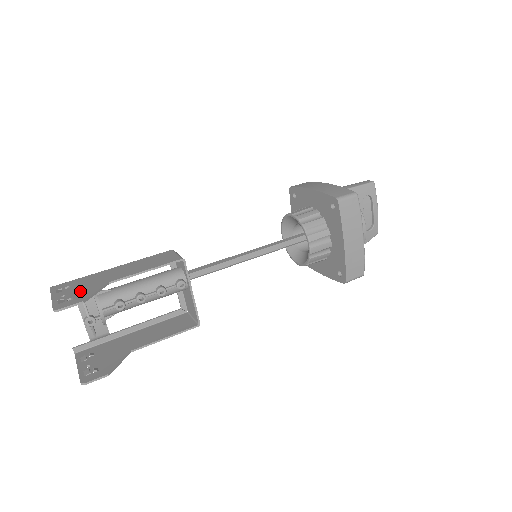
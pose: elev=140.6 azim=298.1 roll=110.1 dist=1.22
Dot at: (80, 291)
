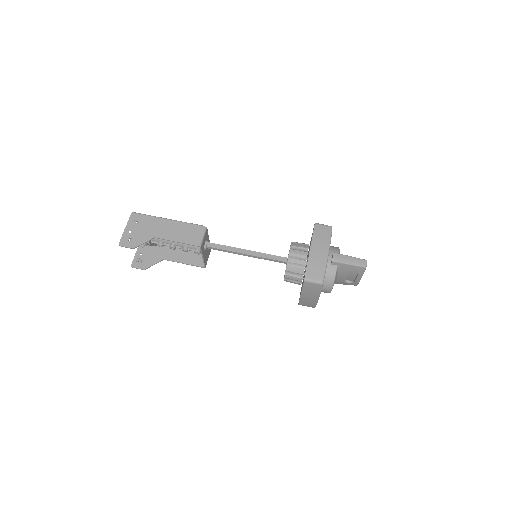
Dot at: (138, 234)
